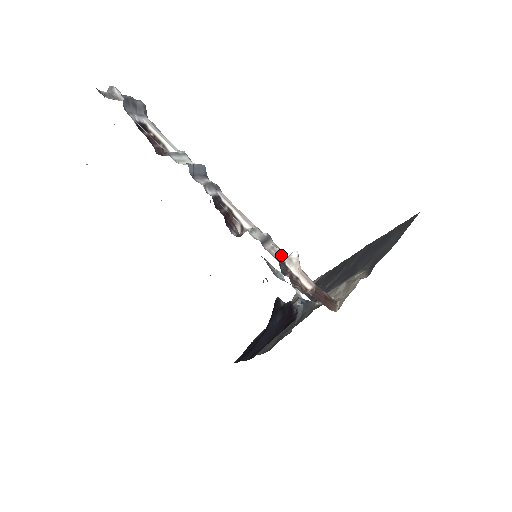
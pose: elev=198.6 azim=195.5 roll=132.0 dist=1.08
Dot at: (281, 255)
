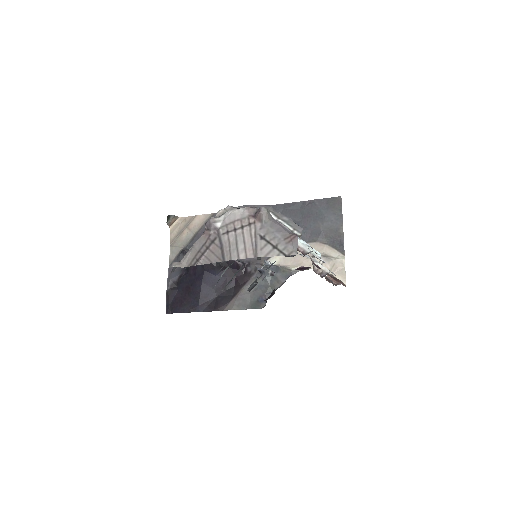
Dot at: occluded
